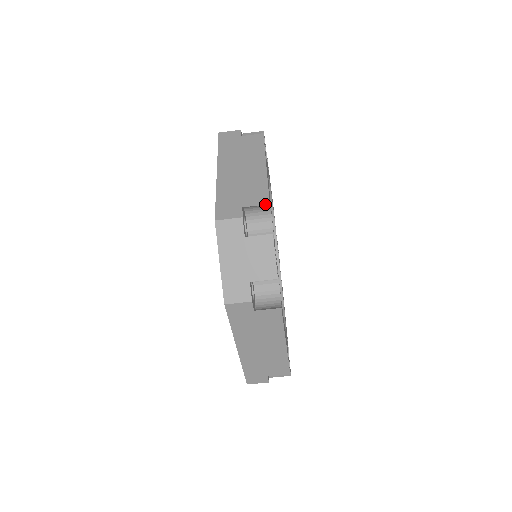
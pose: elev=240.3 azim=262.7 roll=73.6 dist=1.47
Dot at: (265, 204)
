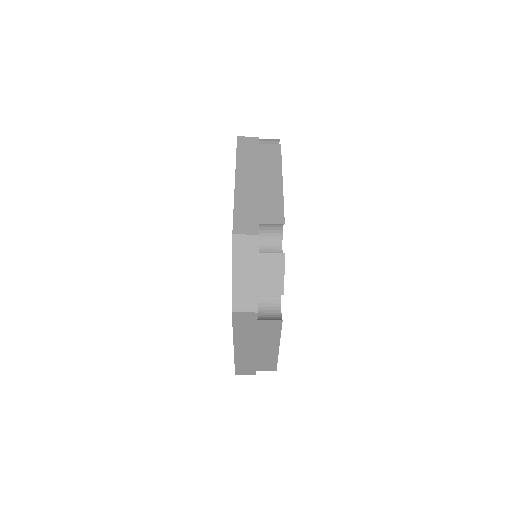
Dot at: occluded
